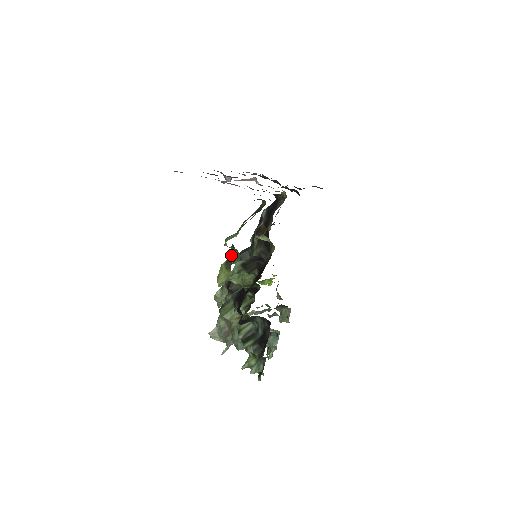
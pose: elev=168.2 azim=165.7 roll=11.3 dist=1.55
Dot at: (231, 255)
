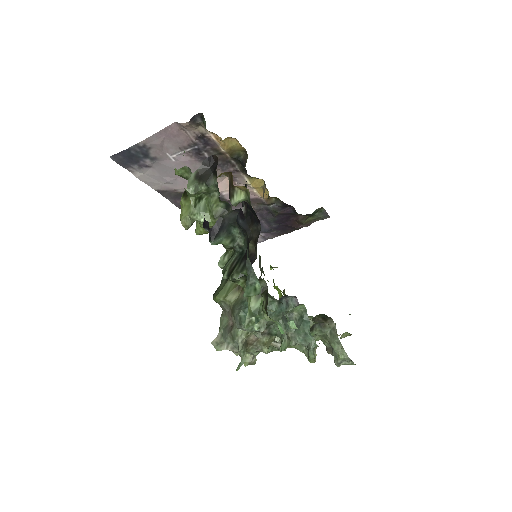
Dot at: occluded
